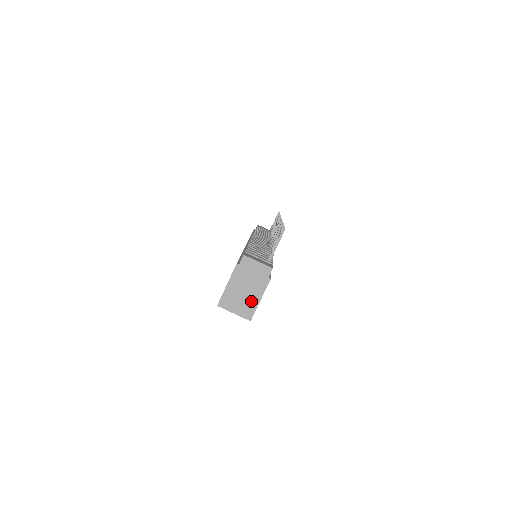
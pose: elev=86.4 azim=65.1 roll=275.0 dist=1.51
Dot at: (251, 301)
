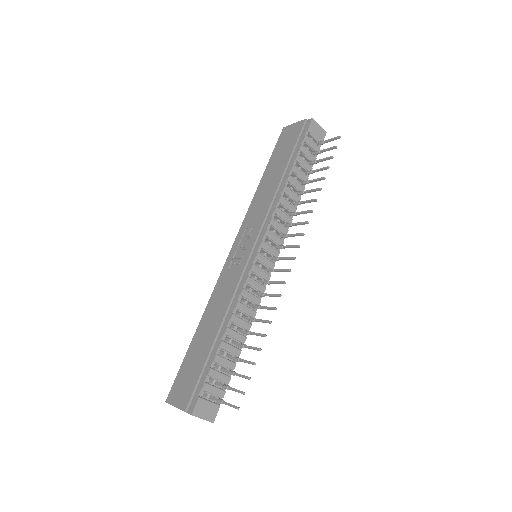
Dot at: occluded
